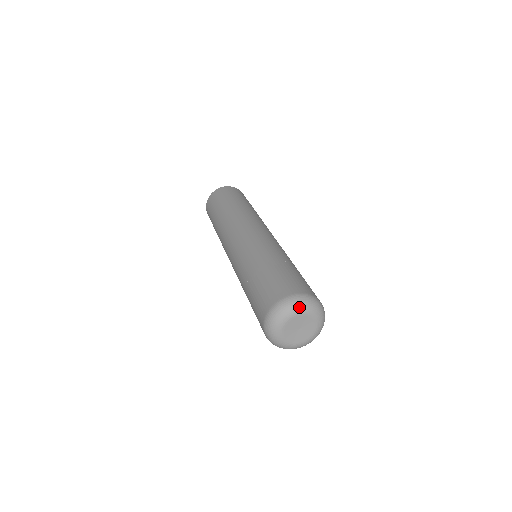
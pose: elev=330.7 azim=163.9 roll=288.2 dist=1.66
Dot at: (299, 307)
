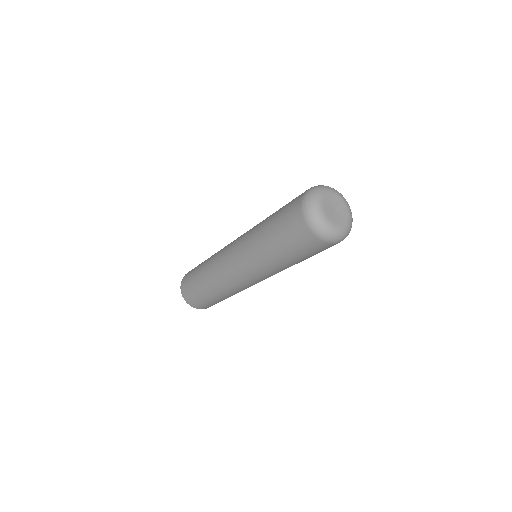
Dot at: (333, 189)
